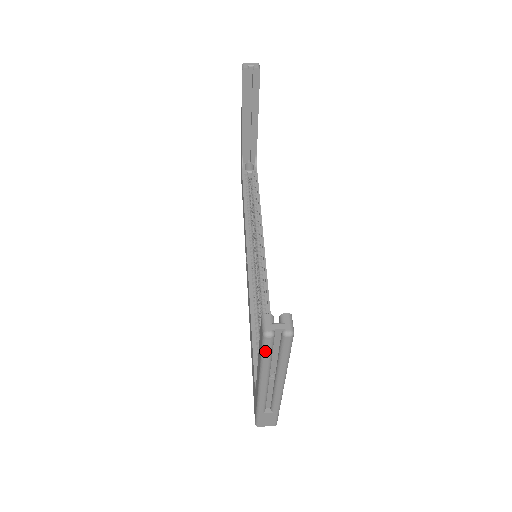
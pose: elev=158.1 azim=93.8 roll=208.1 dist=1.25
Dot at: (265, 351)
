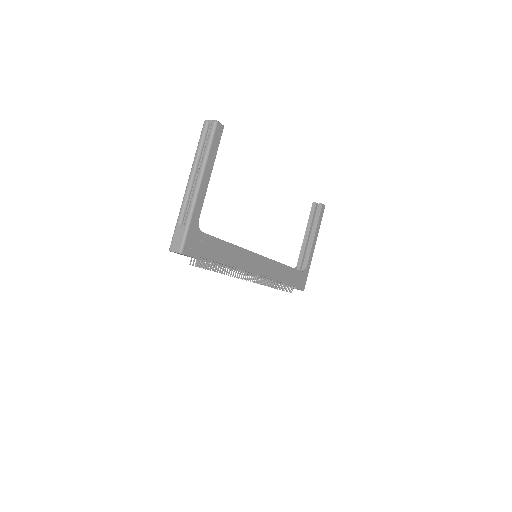
Dot at: (201, 135)
